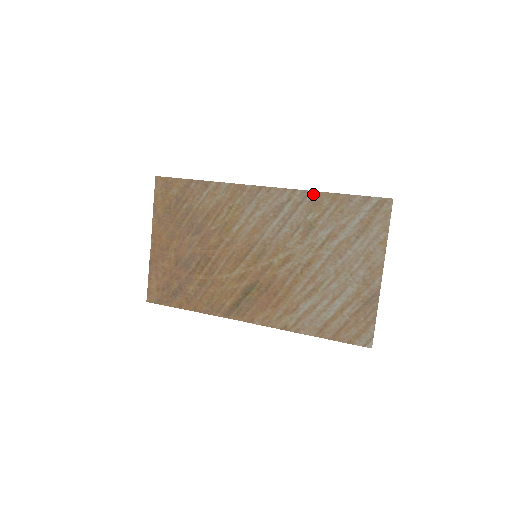
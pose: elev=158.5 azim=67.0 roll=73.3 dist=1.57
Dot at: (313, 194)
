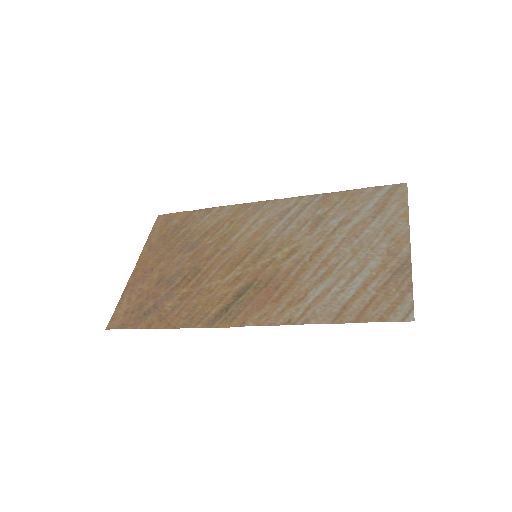
Dot at: (322, 195)
